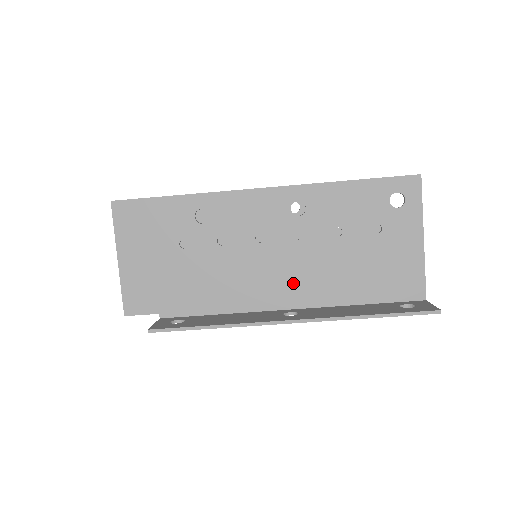
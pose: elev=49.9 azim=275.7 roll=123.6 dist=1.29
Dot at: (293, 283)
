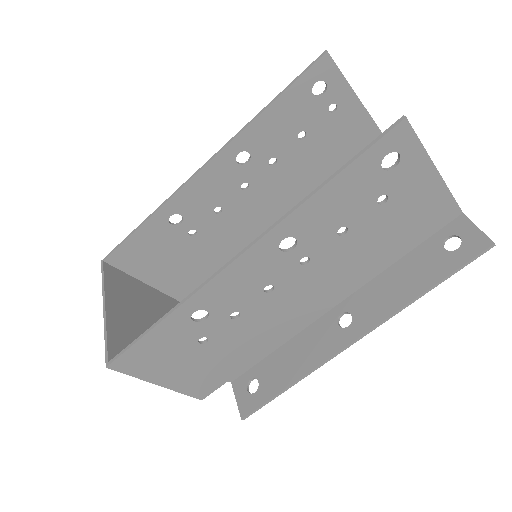
Dot at: (326, 291)
